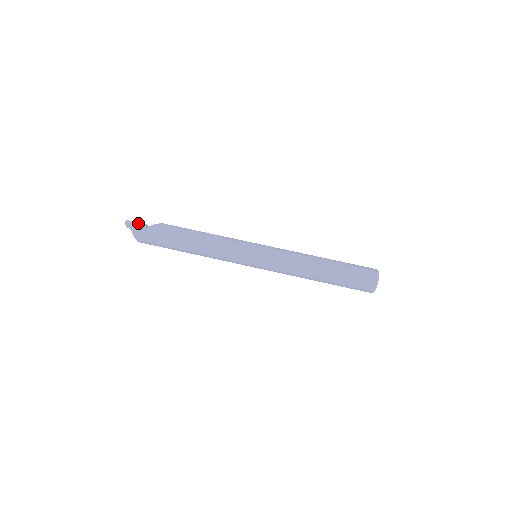
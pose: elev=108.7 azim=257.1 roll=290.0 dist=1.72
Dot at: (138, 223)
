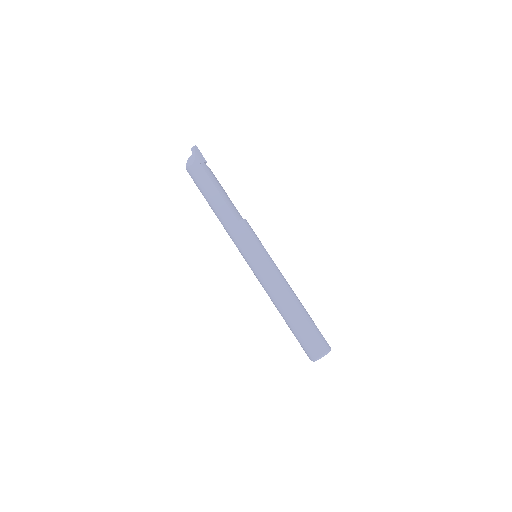
Dot at: (202, 155)
